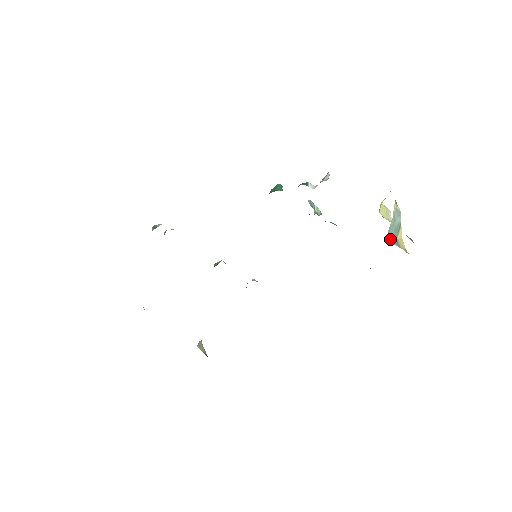
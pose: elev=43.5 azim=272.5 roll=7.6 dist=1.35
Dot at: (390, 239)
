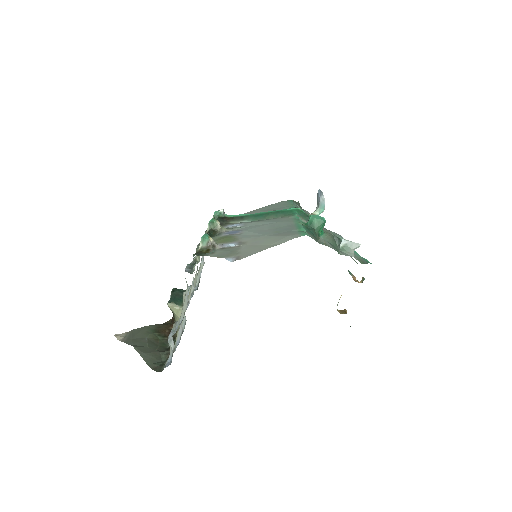
Dot at: occluded
